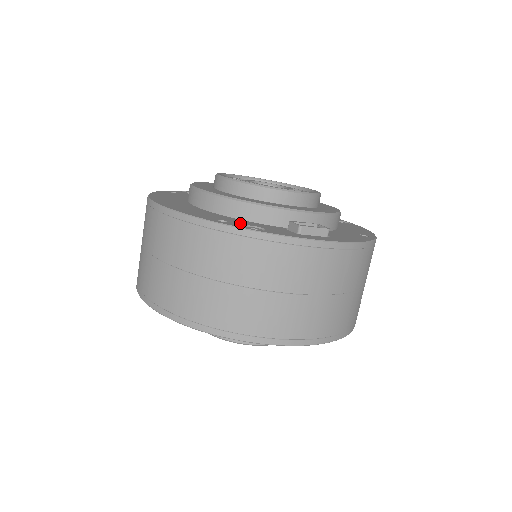
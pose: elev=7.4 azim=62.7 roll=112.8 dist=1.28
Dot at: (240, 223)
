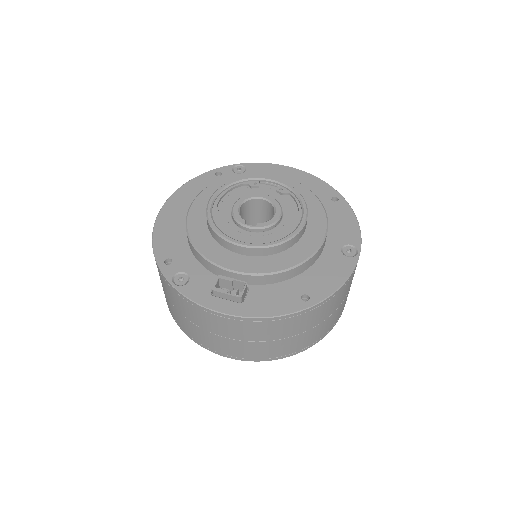
Dot at: (180, 267)
